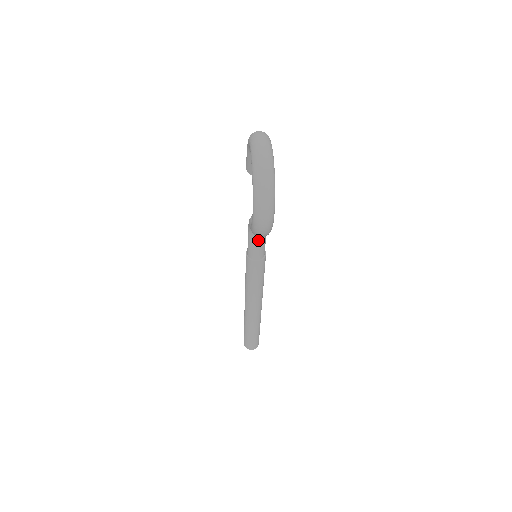
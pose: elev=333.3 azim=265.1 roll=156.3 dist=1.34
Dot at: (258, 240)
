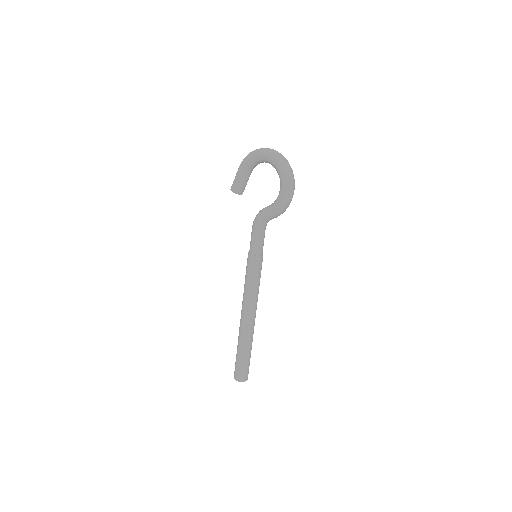
Dot at: (264, 233)
